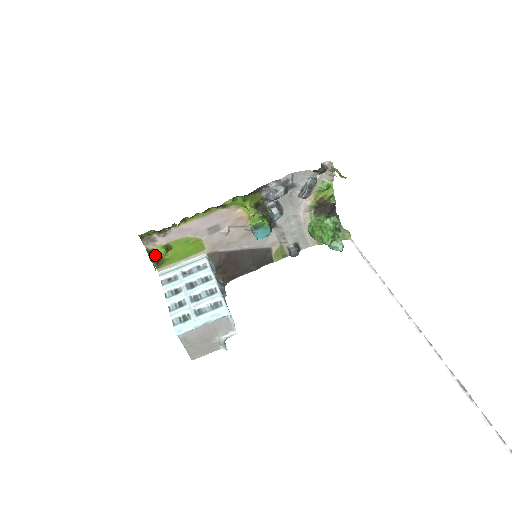
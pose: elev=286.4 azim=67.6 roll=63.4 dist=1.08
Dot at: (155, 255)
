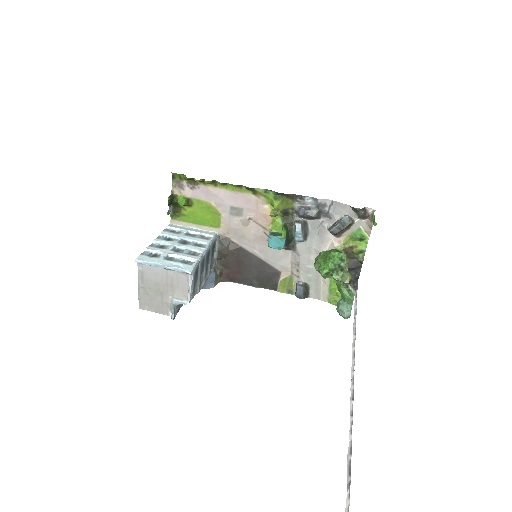
Dot at: (175, 201)
